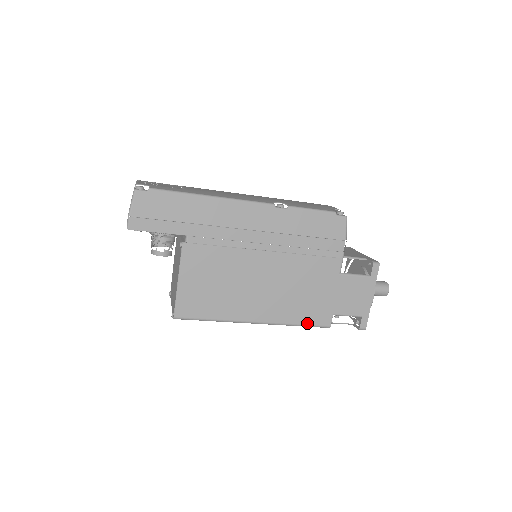
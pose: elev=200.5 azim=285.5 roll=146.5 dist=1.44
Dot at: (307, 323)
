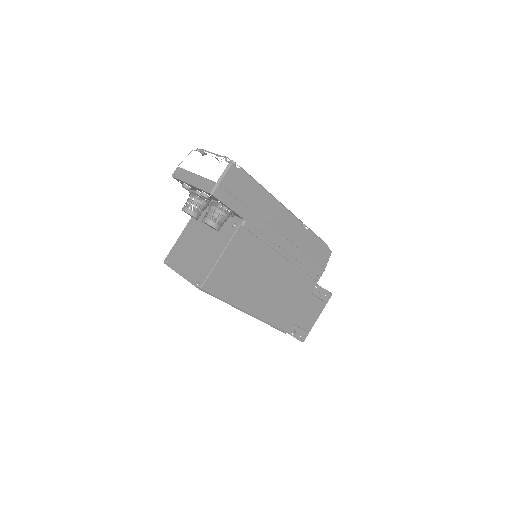
Dot at: (277, 325)
